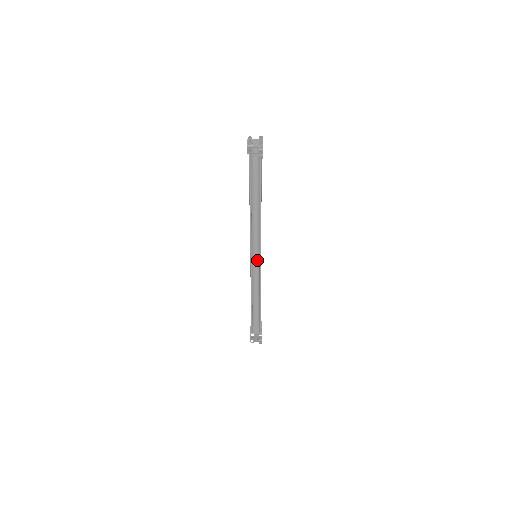
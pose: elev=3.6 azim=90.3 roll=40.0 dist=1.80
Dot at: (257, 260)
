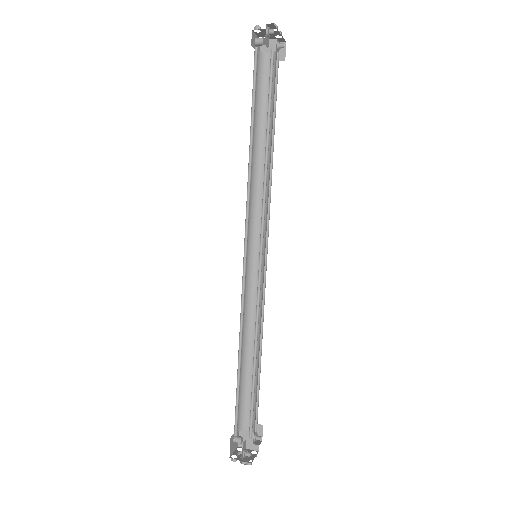
Dot at: occluded
